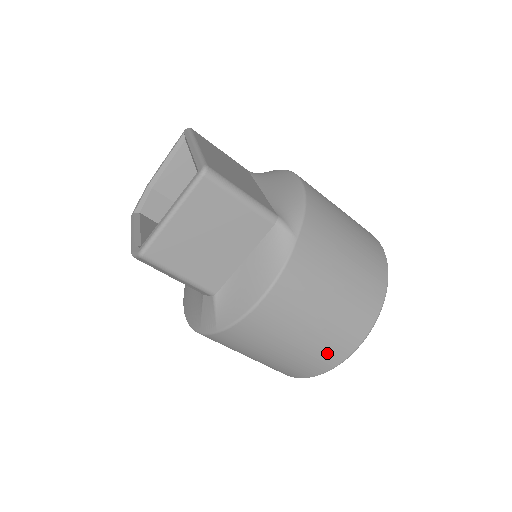
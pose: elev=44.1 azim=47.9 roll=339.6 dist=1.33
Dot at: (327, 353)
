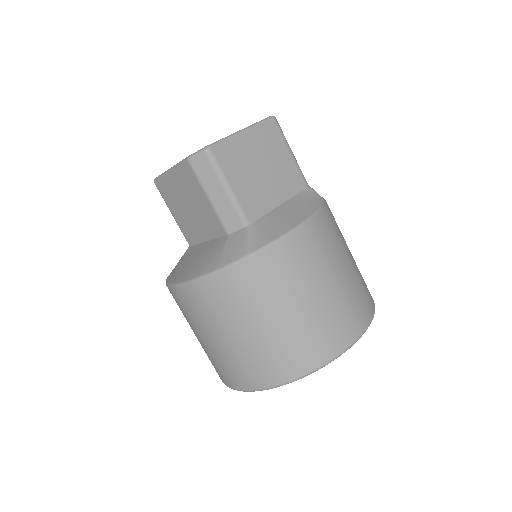
Dot at: (339, 326)
